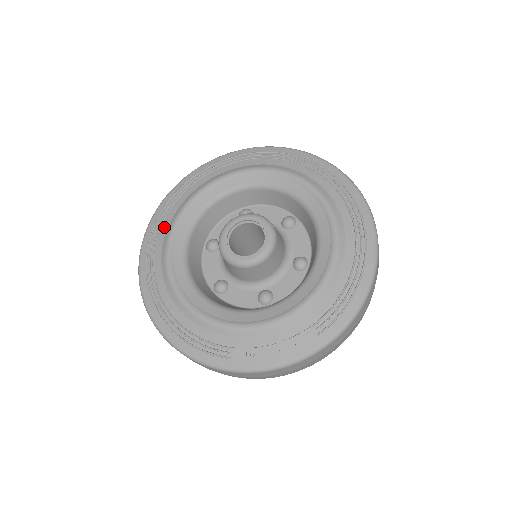
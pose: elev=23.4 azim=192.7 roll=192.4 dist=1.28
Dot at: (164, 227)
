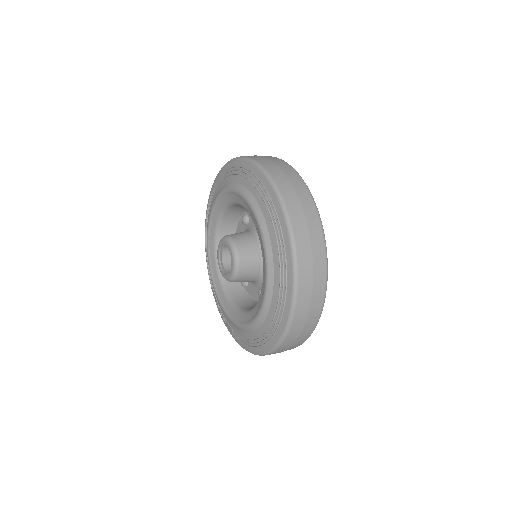
Dot at: (221, 185)
